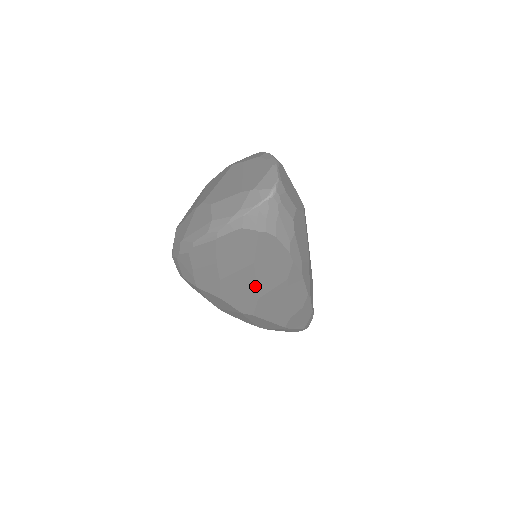
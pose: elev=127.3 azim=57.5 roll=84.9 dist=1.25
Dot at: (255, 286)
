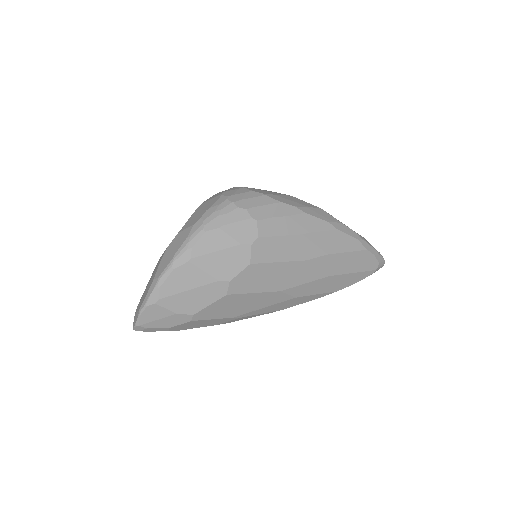
Dot at: occluded
